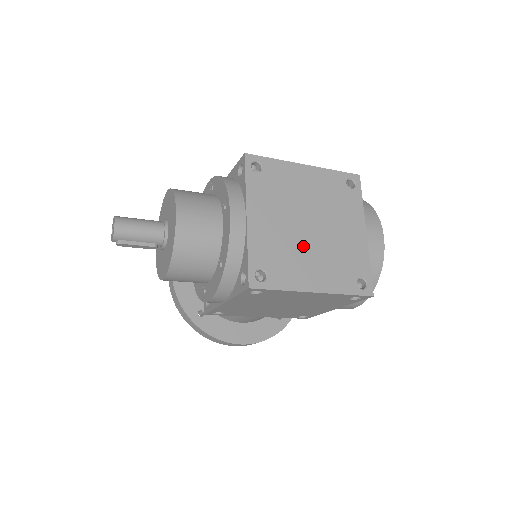
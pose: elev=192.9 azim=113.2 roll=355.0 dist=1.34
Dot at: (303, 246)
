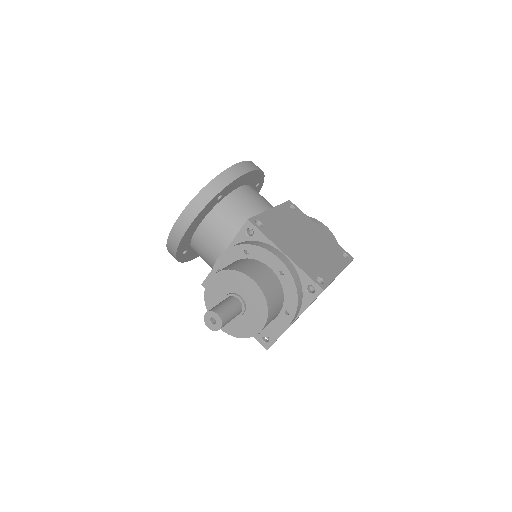
Dot at: occluded
